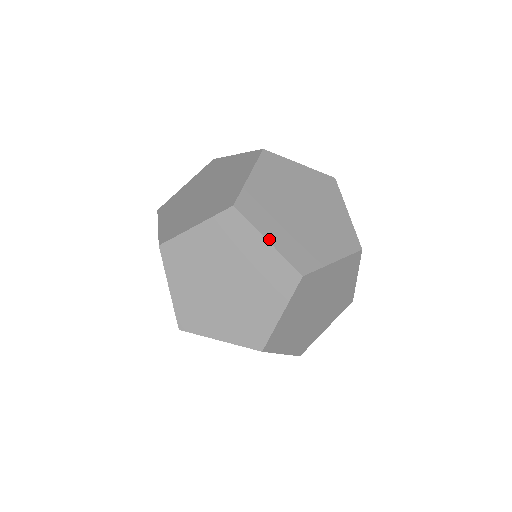
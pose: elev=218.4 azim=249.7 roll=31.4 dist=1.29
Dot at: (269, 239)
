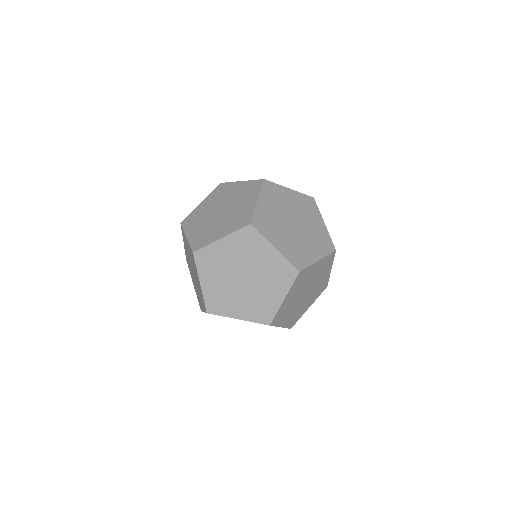
Dot at: (238, 318)
